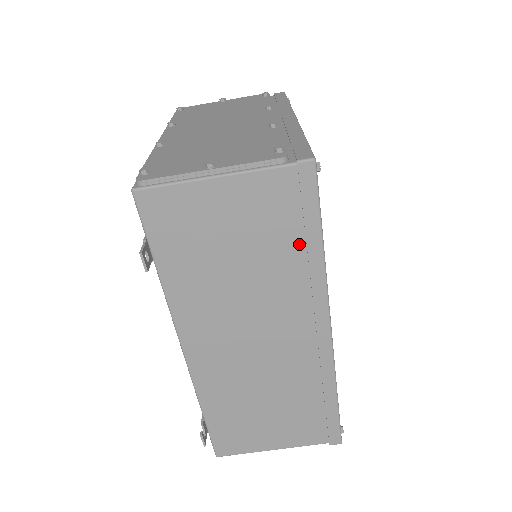
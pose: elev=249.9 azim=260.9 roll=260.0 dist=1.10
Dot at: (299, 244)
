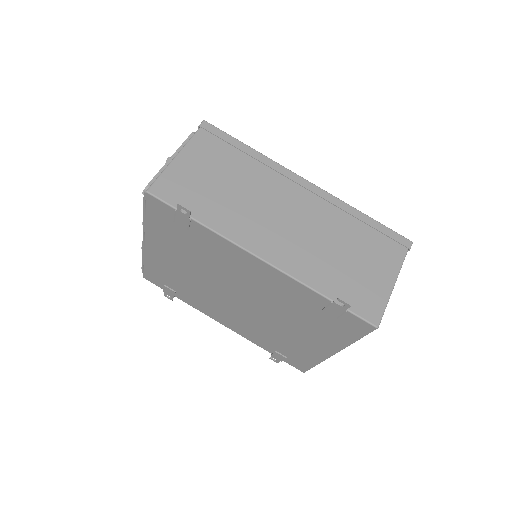
Dot at: (241, 156)
